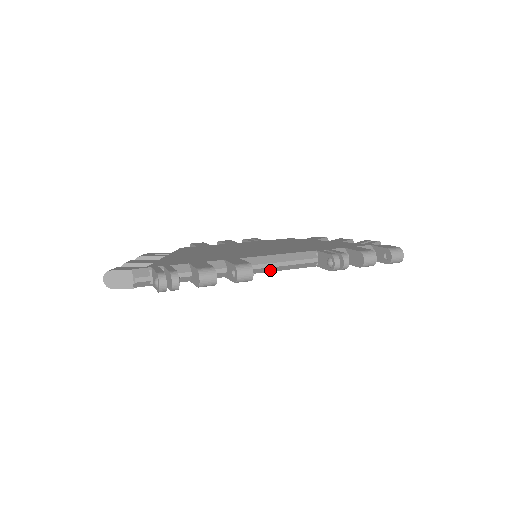
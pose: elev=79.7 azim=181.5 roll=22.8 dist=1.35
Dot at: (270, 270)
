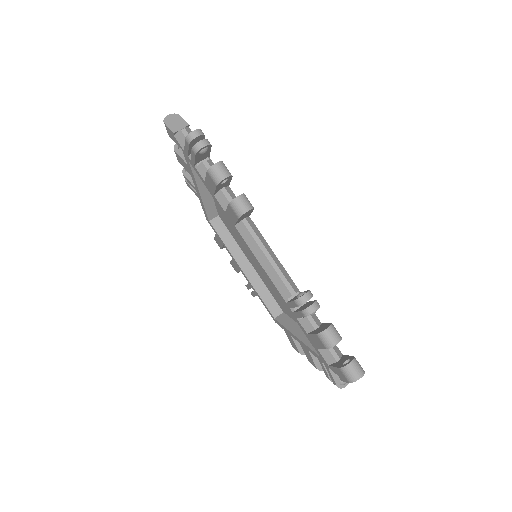
Dot at: (256, 252)
